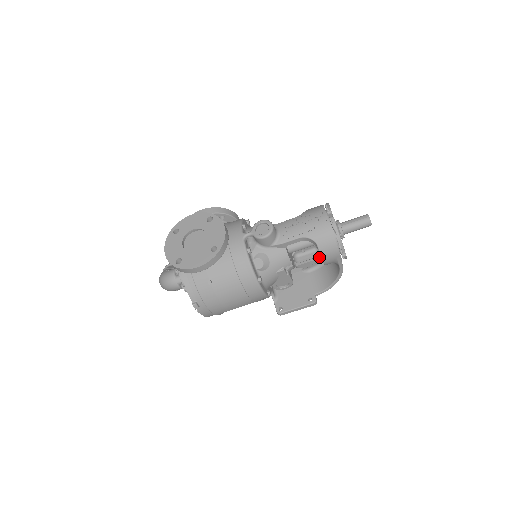
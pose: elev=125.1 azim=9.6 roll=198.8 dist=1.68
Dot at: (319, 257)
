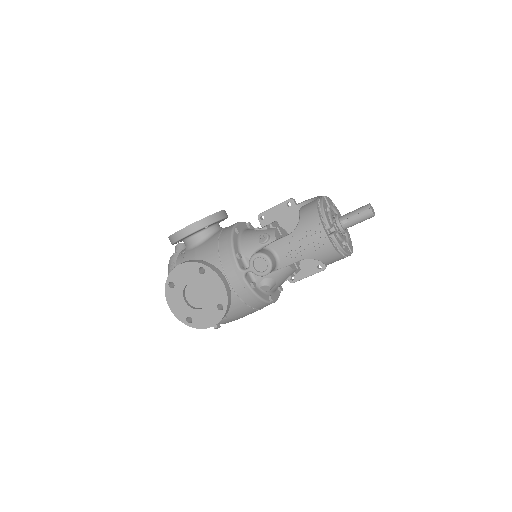
Dot at: occluded
